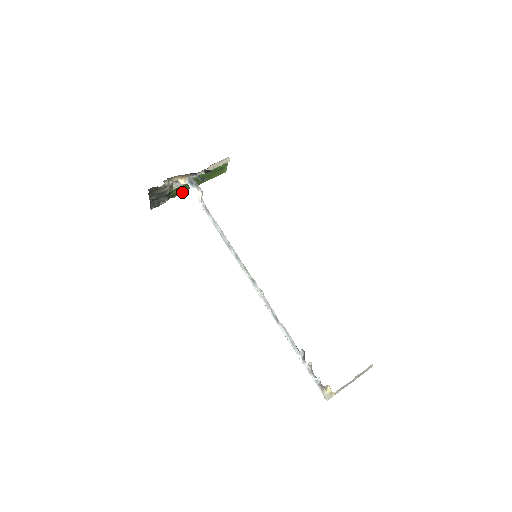
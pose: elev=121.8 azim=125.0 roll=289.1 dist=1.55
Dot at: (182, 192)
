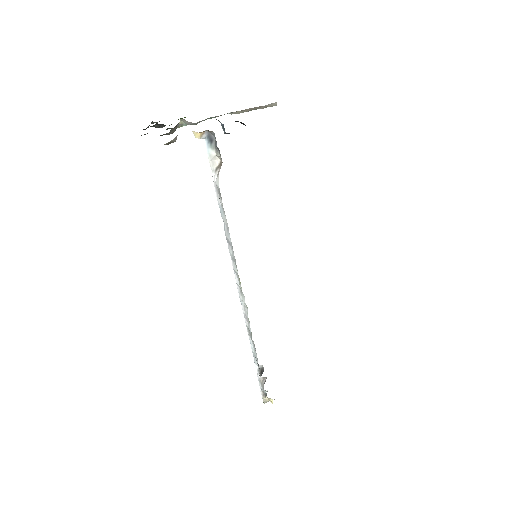
Dot at: occluded
